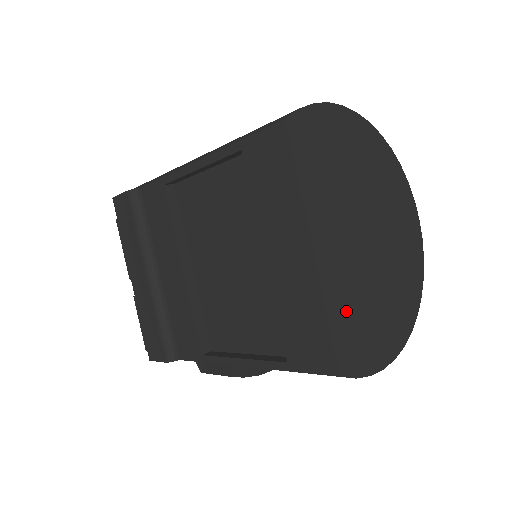
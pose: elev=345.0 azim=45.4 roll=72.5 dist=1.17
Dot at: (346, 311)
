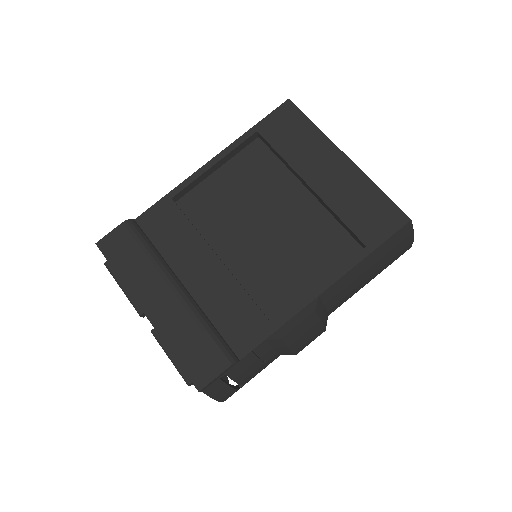
Dot at: occluded
